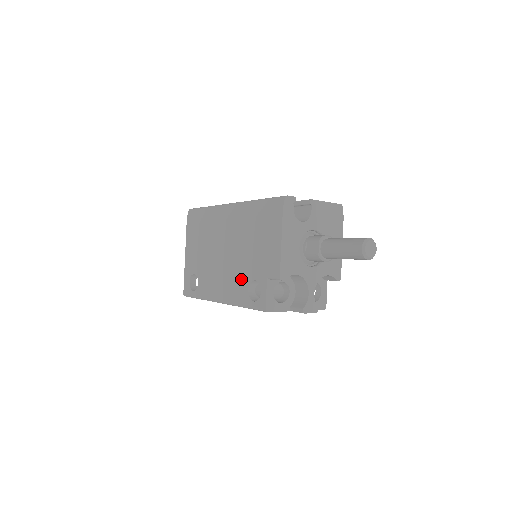
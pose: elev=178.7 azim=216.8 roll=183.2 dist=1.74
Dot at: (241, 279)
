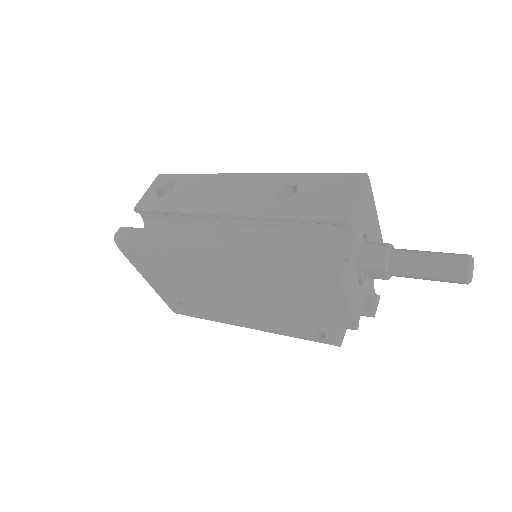
Dot at: (281, 320)
